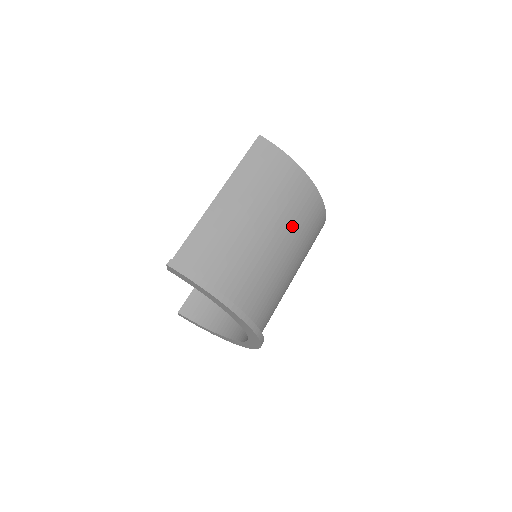
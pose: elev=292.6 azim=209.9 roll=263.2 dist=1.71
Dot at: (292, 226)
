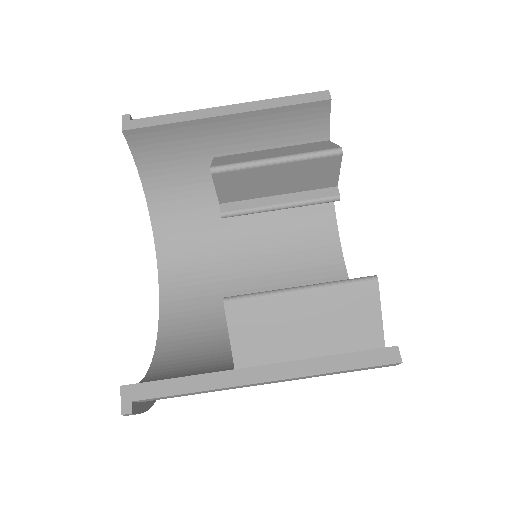
Dot at: occluded
